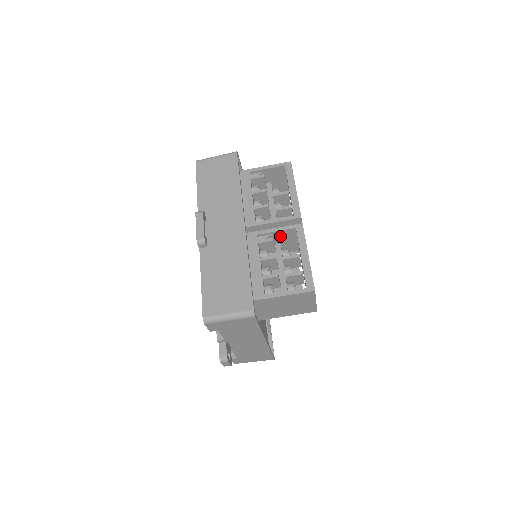
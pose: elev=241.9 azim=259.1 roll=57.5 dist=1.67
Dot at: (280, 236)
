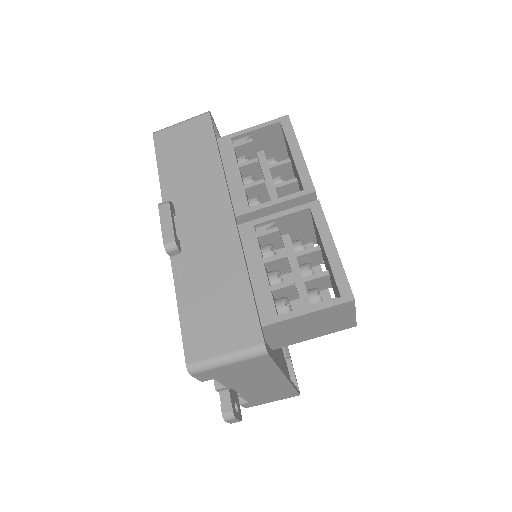
Dot at: (288, 223)
